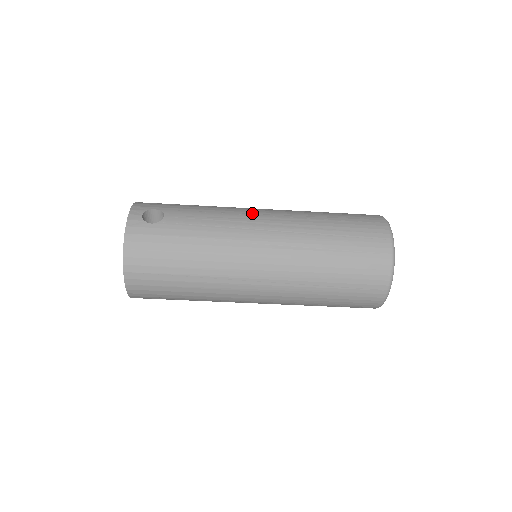
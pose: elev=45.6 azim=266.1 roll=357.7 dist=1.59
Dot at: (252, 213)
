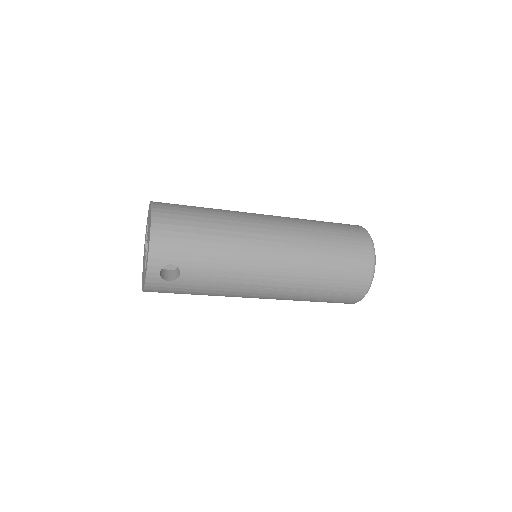
Dot at: (261, 269)
